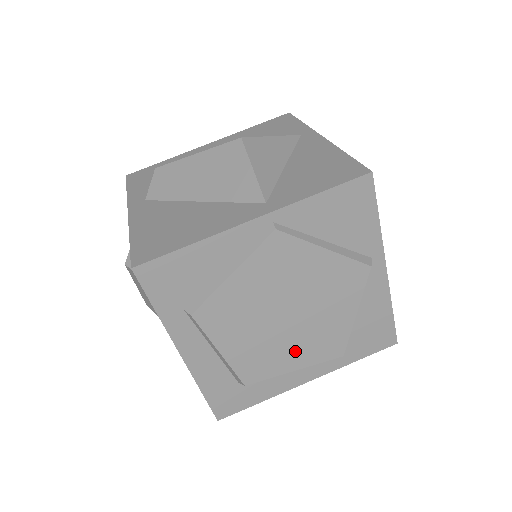
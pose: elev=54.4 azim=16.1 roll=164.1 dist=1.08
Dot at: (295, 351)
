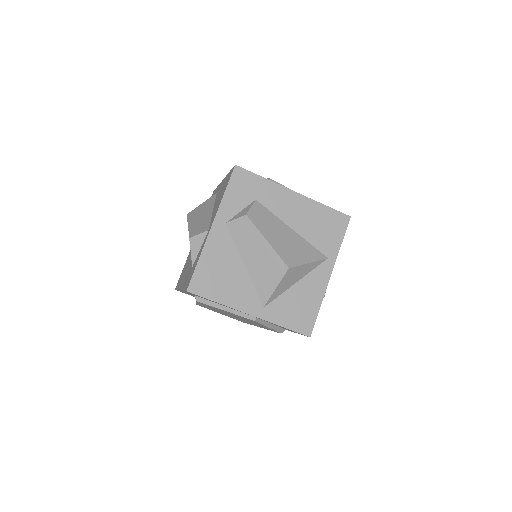
Dot at: (227, 315)
